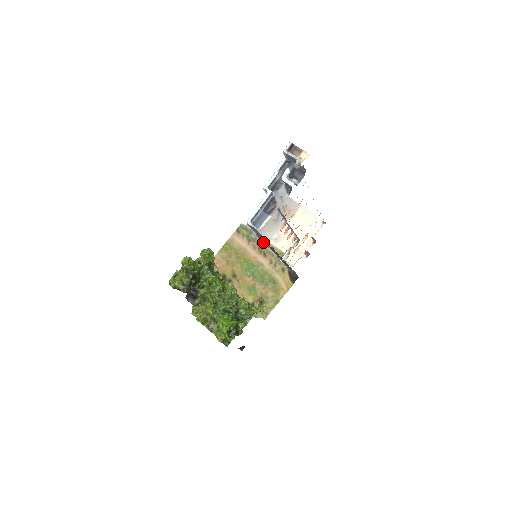
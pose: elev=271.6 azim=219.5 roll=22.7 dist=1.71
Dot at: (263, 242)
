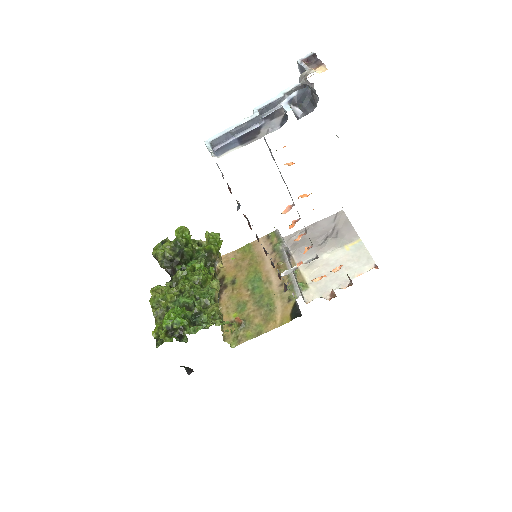
Dot at: (287, 258)
